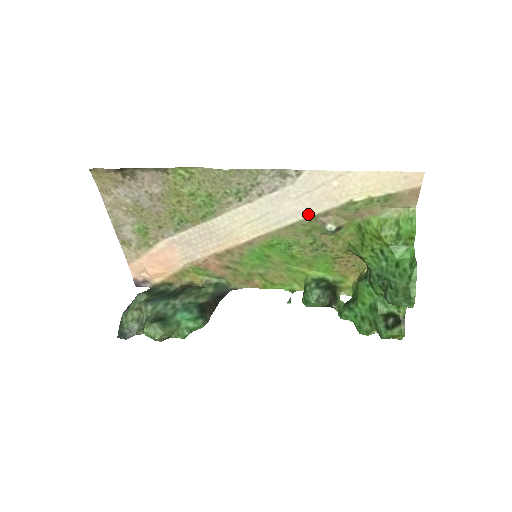
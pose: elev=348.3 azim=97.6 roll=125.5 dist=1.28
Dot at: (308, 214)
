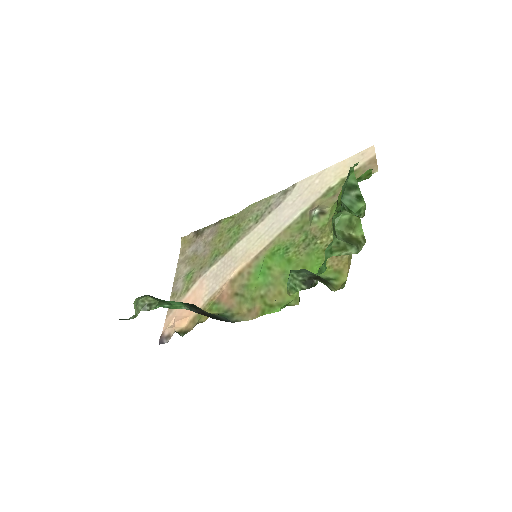
Dot at: (300, 212)
